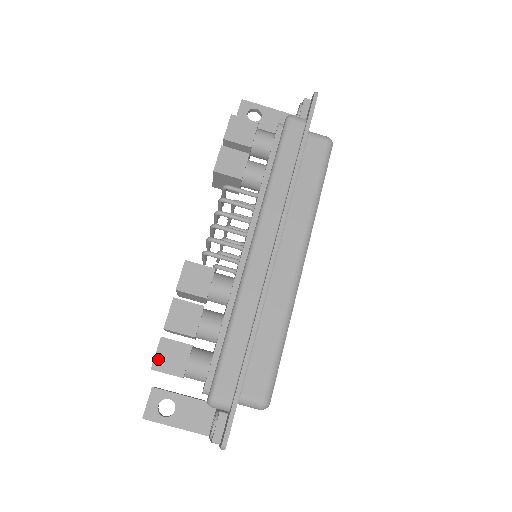
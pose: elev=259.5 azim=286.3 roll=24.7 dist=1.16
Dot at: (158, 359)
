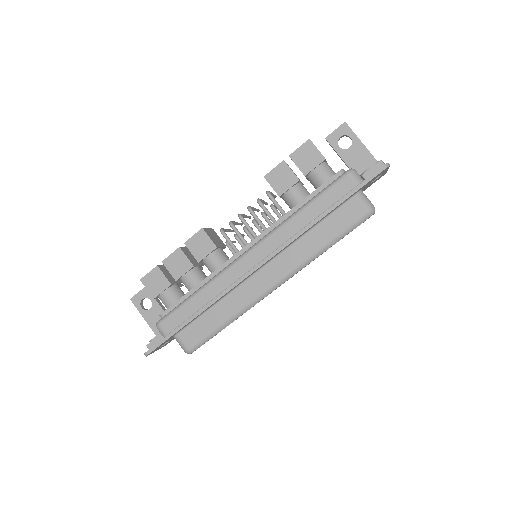
Dot at: (147, 277)
